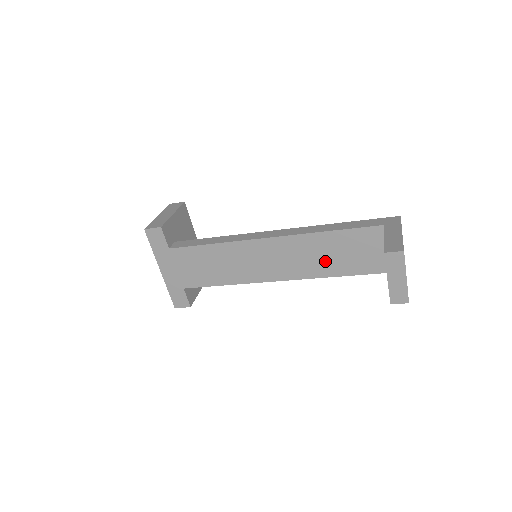
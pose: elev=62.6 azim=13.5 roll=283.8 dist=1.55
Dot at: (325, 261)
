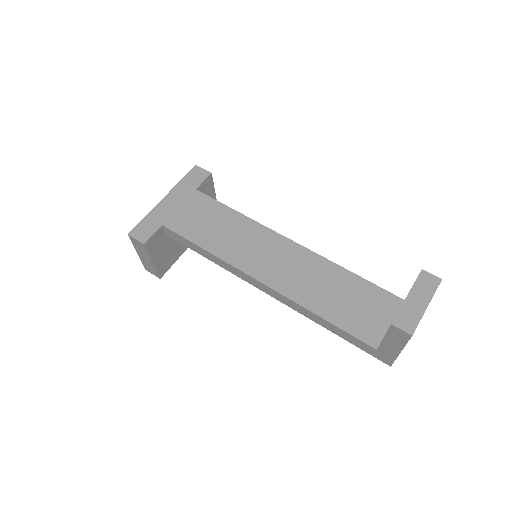
Dot at: (323, 294)
